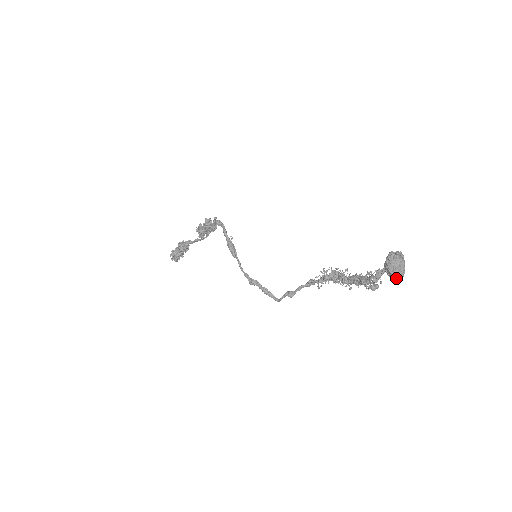
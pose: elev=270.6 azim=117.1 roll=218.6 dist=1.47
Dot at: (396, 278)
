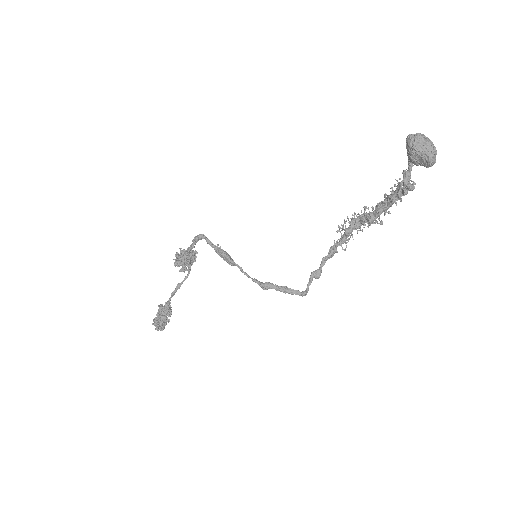
Dot at: (430, 156)
